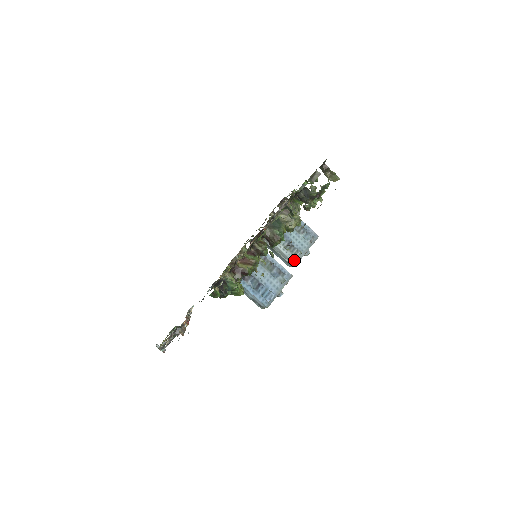
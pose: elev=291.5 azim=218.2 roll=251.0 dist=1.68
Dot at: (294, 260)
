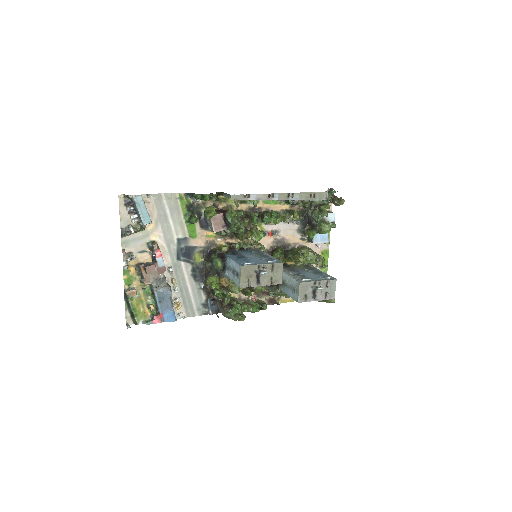
Dot at: (299, 281)
